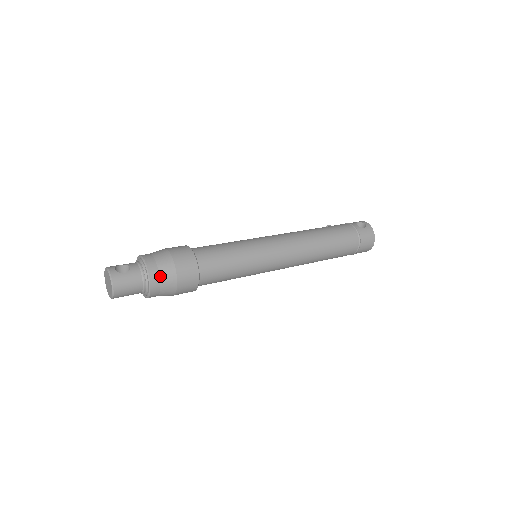
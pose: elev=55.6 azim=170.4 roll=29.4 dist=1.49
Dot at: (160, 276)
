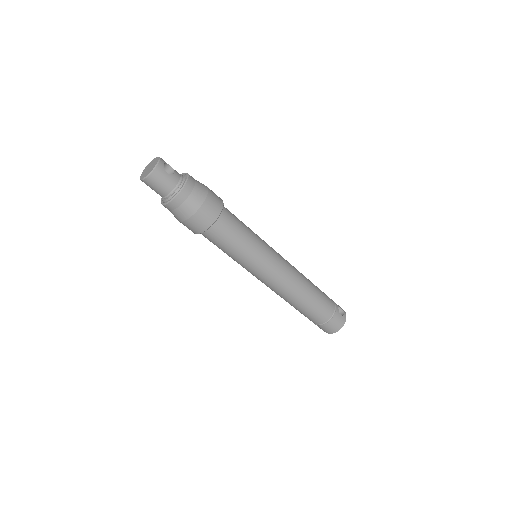
Dot at: (187, 199)
